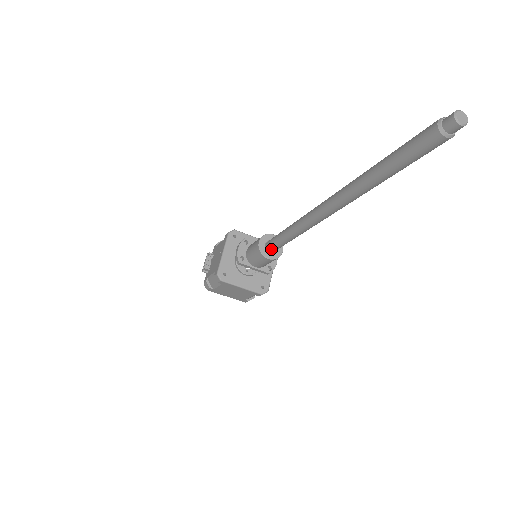
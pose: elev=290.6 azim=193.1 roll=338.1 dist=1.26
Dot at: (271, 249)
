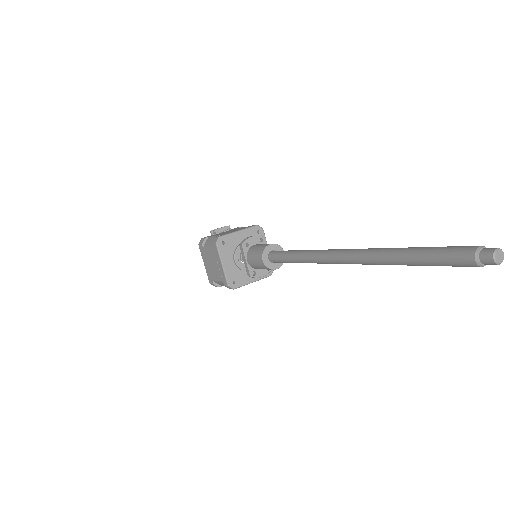
Dot at: (272, 256)
